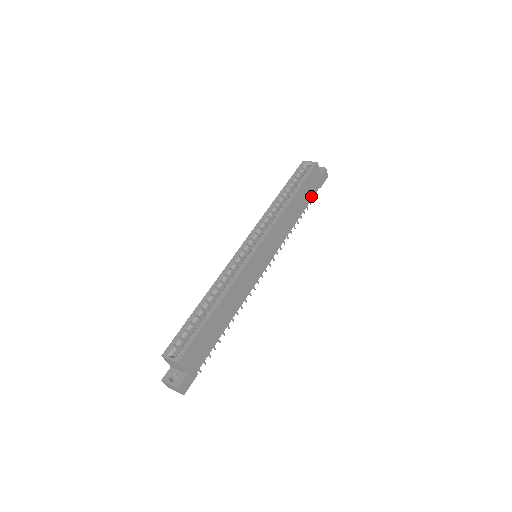
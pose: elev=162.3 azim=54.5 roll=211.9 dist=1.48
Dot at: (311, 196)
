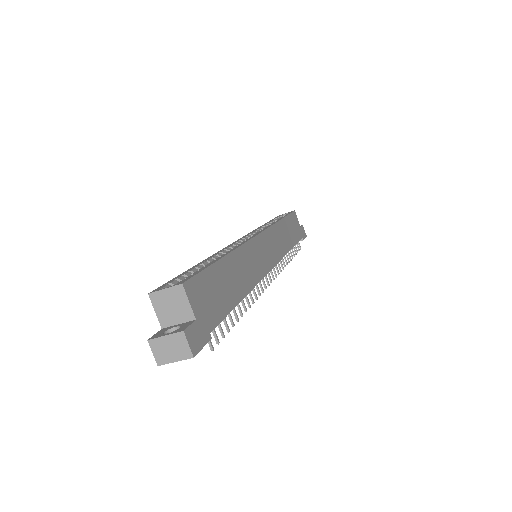
Dot at: (297, 238)
